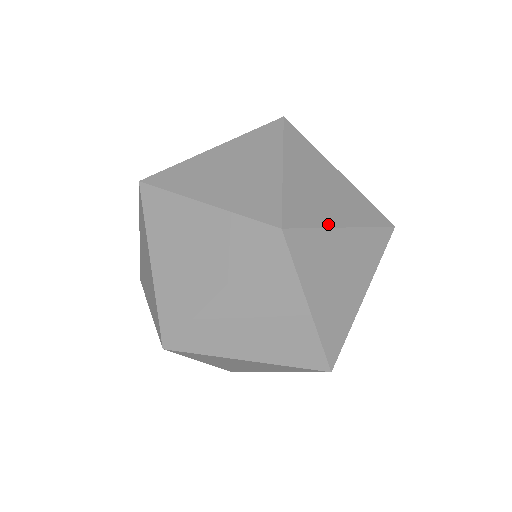
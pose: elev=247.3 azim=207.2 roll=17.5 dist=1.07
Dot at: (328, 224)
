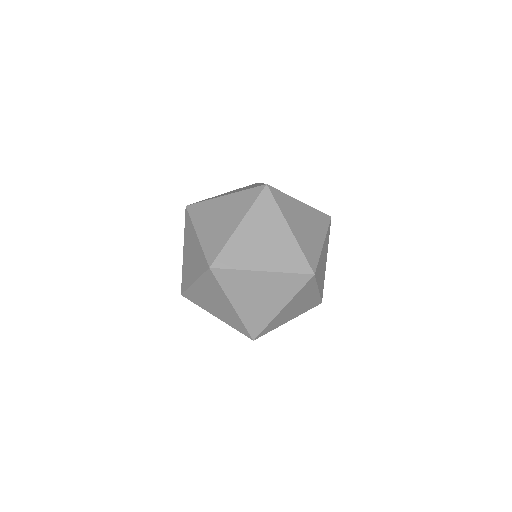
Dot at: (318, 284)
